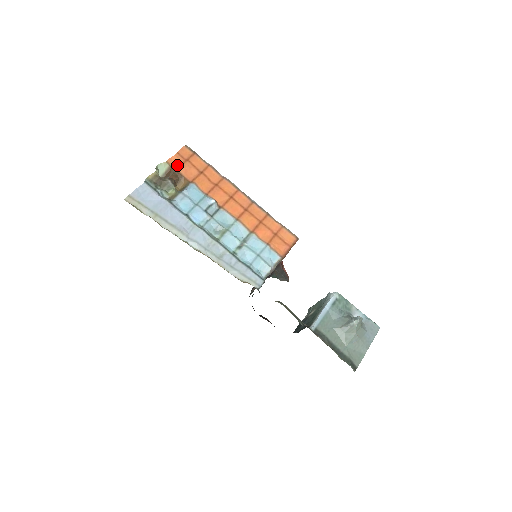
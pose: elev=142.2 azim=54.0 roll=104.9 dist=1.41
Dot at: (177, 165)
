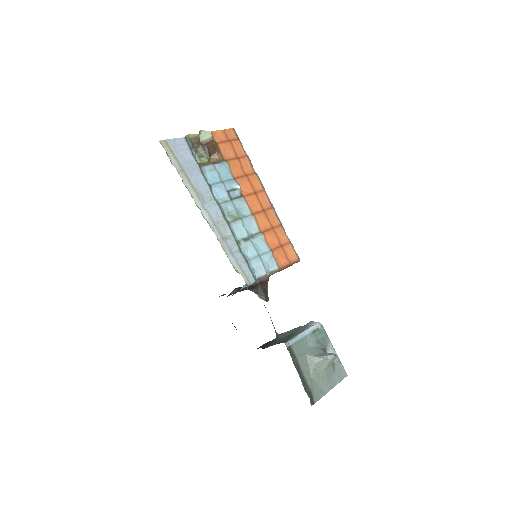
Dot at: (219, 140)
